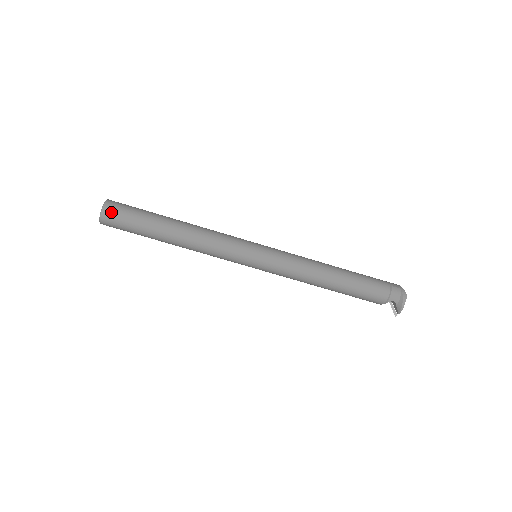
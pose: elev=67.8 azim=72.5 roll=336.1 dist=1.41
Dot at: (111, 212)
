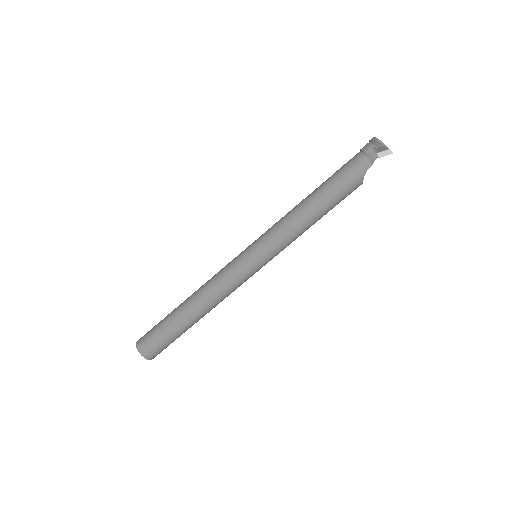
Dot at: (142, 338)
